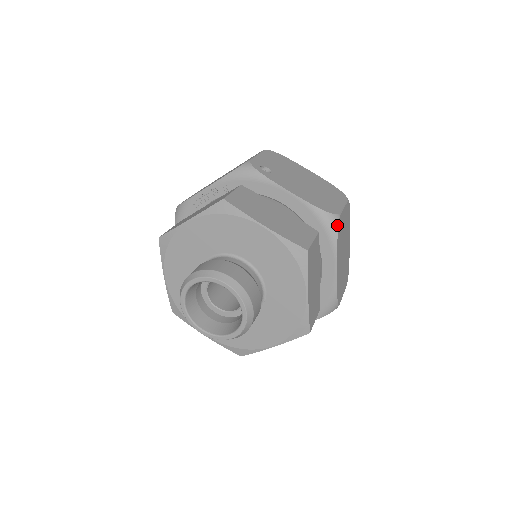
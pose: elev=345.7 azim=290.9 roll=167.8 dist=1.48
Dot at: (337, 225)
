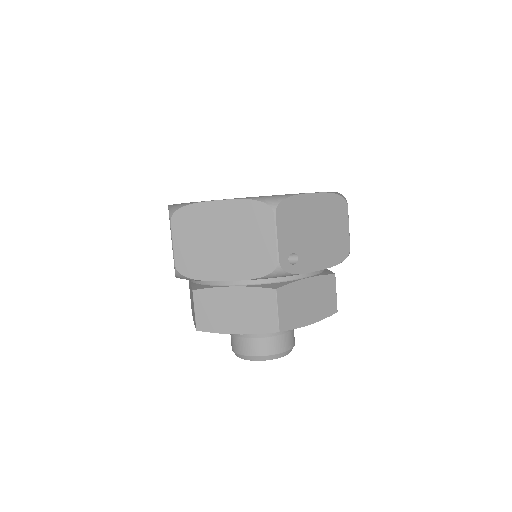
Dot at: occluded
